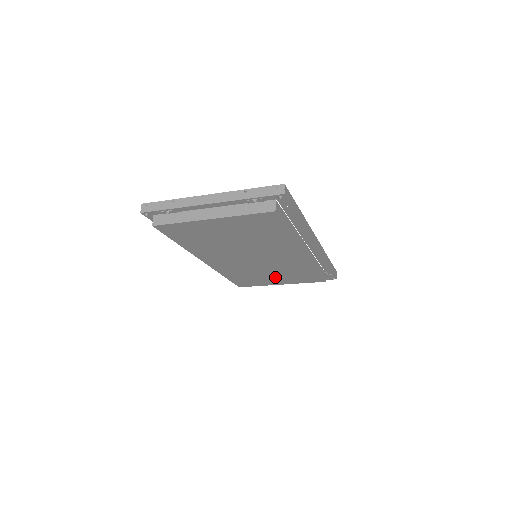
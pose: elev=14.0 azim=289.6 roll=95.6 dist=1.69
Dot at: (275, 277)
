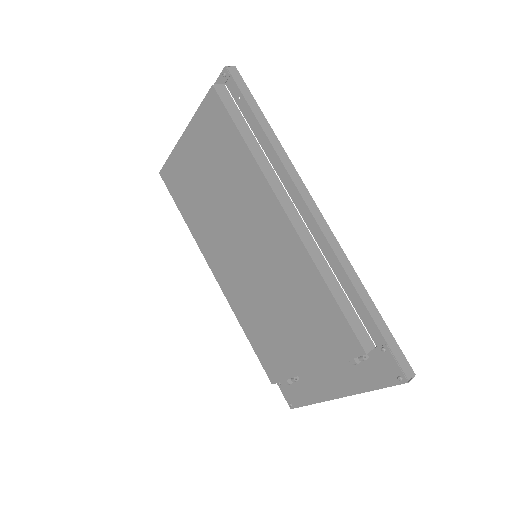
Dot at: (293, 331)
